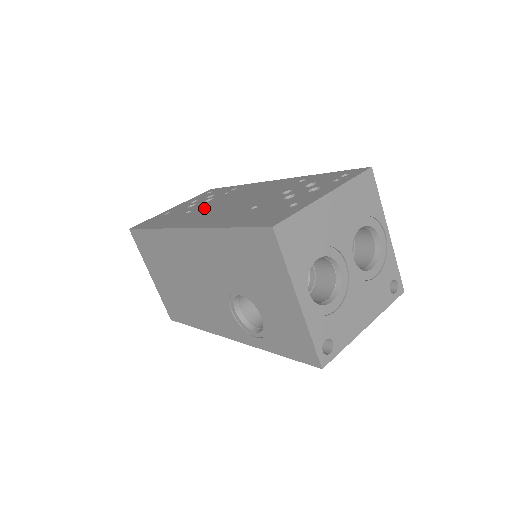
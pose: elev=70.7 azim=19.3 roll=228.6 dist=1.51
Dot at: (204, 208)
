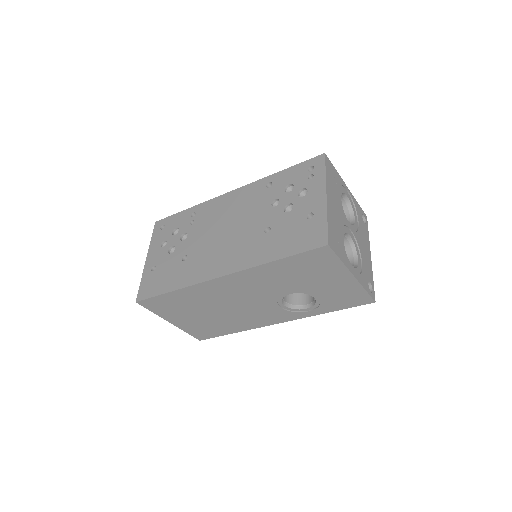
Dot at: (199, 248)
